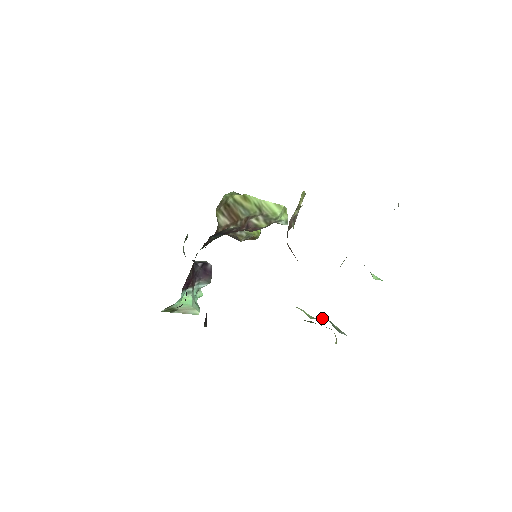
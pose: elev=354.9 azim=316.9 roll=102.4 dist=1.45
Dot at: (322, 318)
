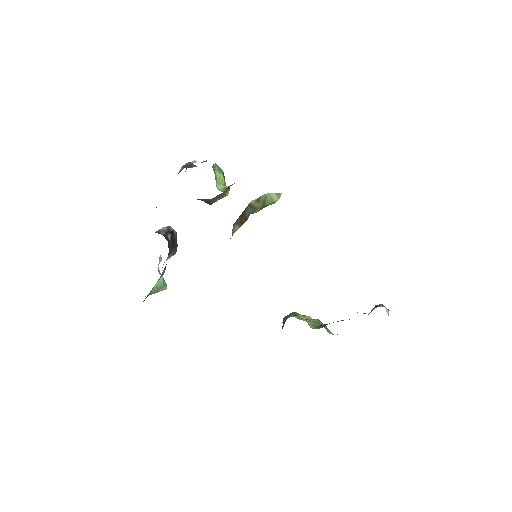
Dot at: (315, 320)
